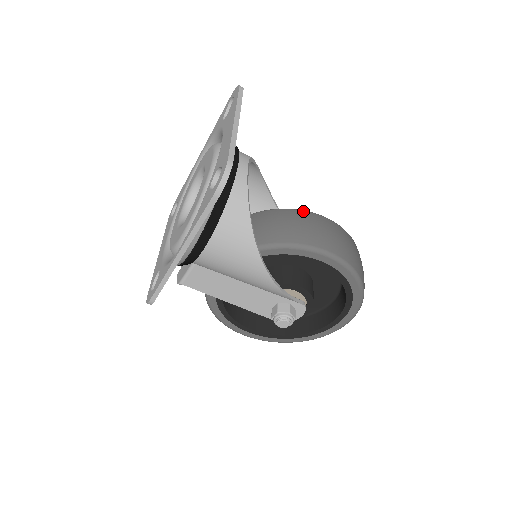
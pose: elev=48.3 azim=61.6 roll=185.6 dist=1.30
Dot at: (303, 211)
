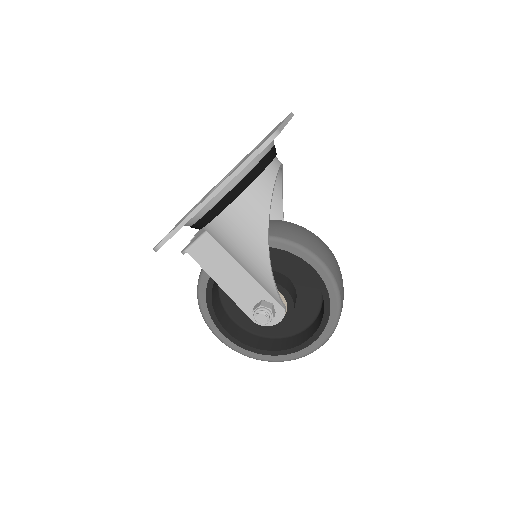
Dot at: (308, 230)
